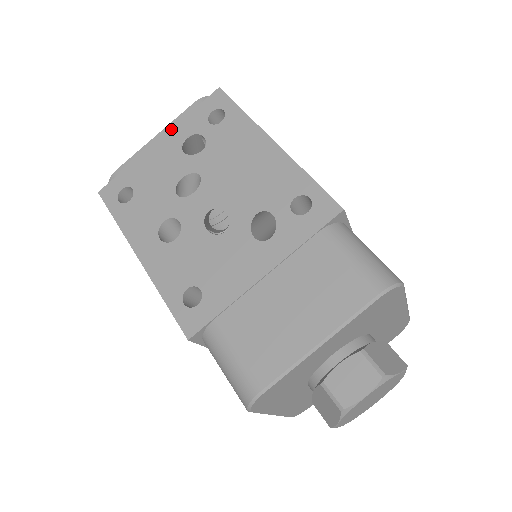
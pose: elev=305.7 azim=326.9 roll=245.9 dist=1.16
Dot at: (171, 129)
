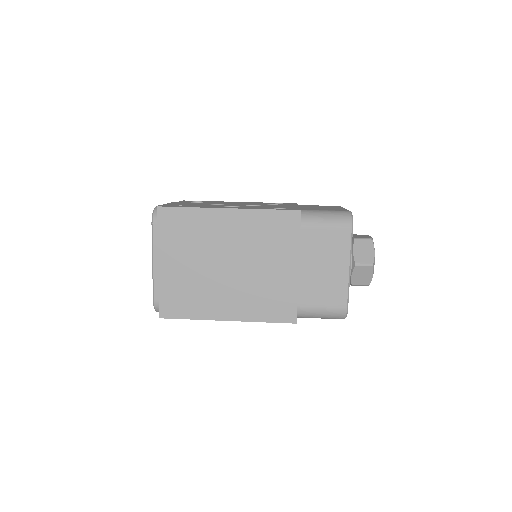
Dot at: (175, 202)
